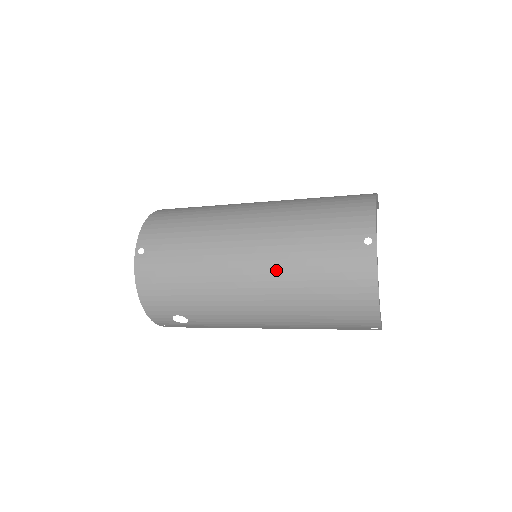
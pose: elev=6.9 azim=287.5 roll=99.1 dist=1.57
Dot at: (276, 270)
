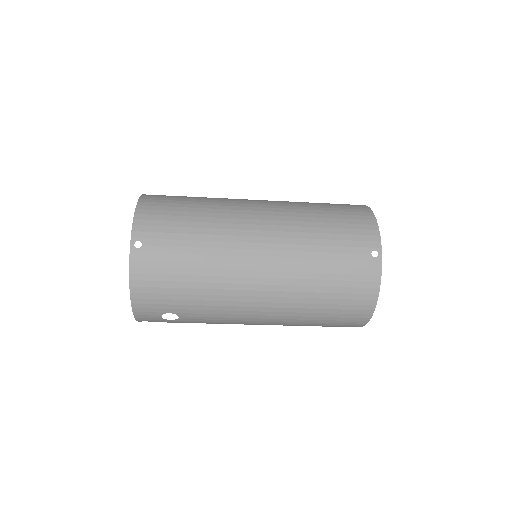
Dot at: (289, 275)
